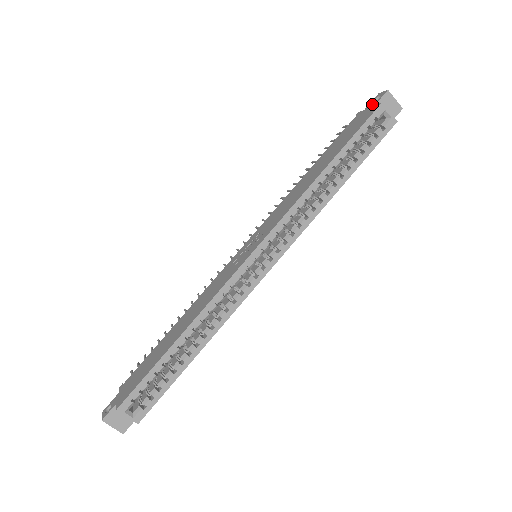
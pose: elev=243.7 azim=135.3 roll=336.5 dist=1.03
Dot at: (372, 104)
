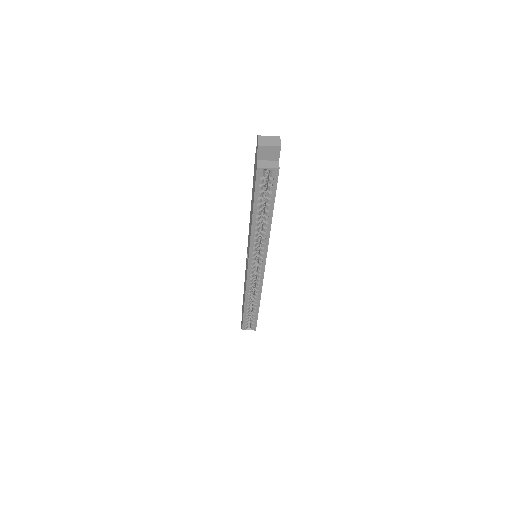
Dot at: (256, 154)
